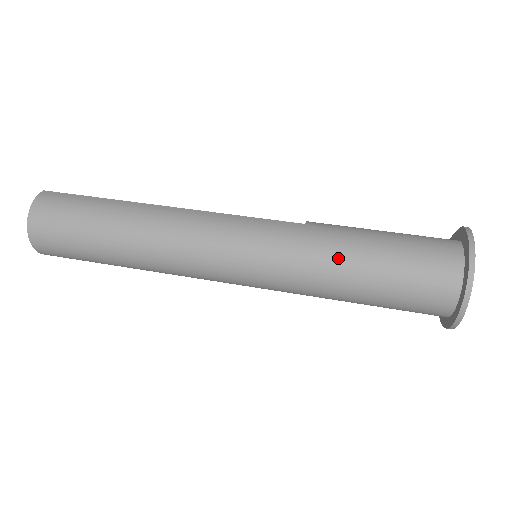
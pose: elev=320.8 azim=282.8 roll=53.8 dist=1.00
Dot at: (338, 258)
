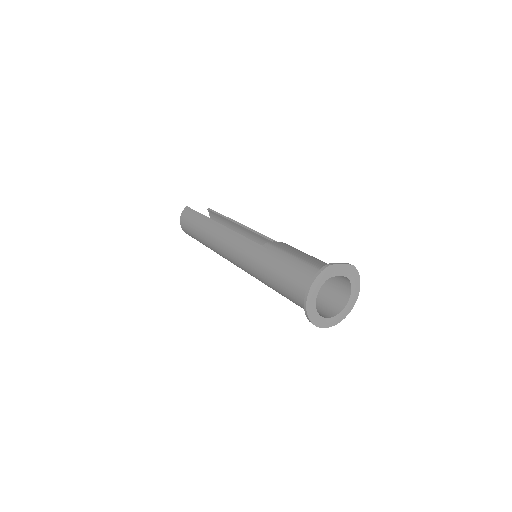
Dot at: (265, 273)
